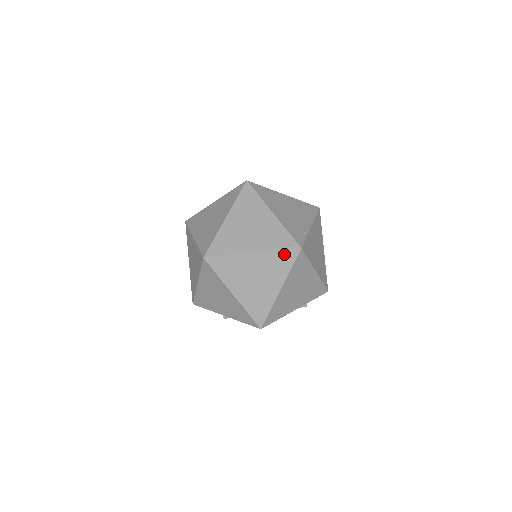
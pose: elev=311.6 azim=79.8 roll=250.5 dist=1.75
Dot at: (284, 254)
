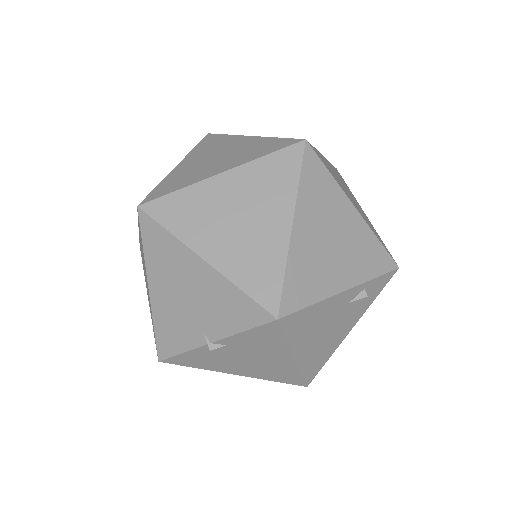
Dot at: (278, 158)
